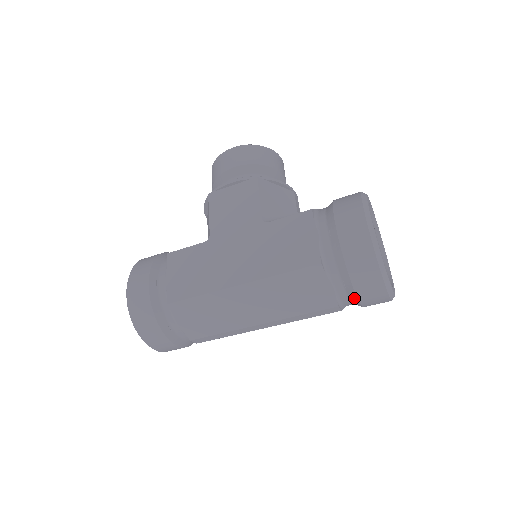
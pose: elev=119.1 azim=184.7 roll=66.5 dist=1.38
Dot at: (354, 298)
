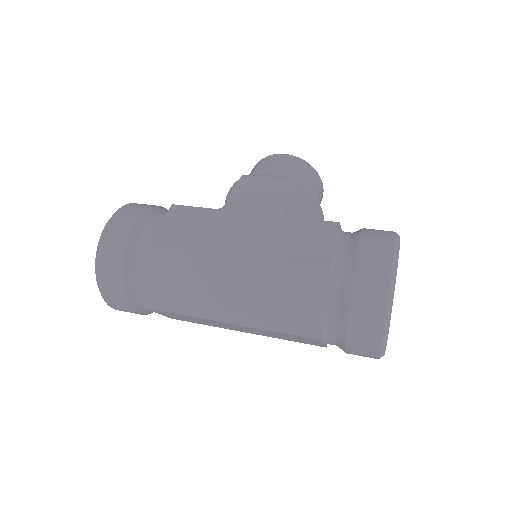
Dot at: (343, 328)
